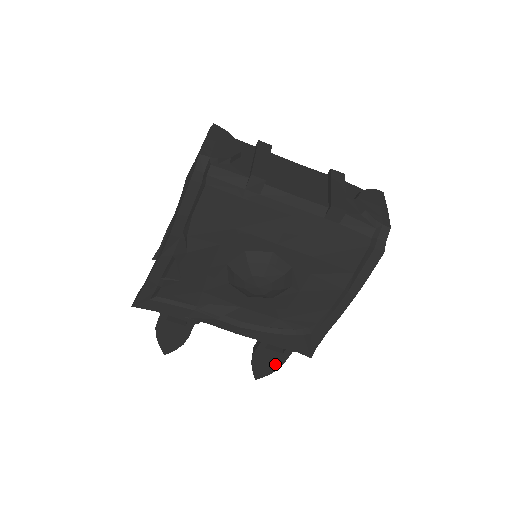
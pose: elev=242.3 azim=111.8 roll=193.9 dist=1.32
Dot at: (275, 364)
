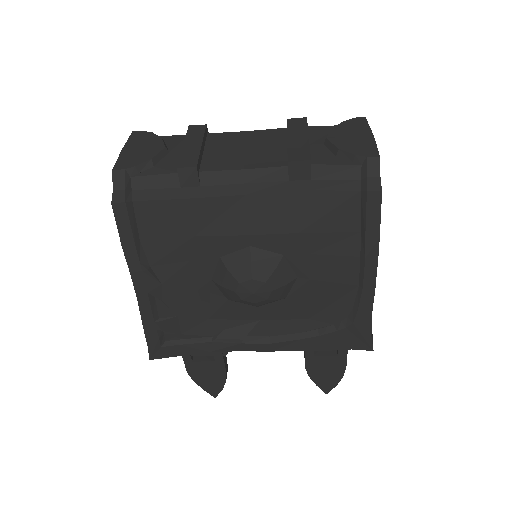
Dot at: (337, 370)
